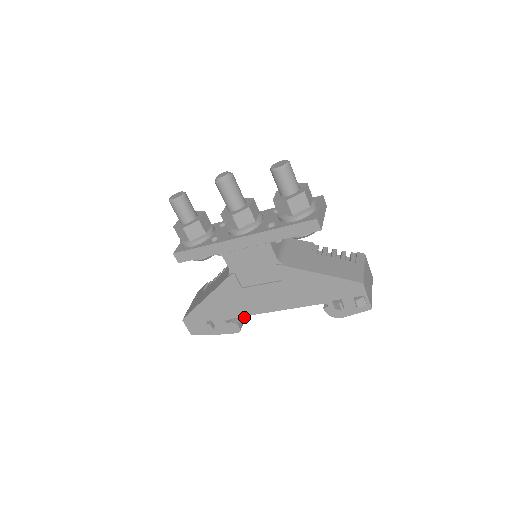
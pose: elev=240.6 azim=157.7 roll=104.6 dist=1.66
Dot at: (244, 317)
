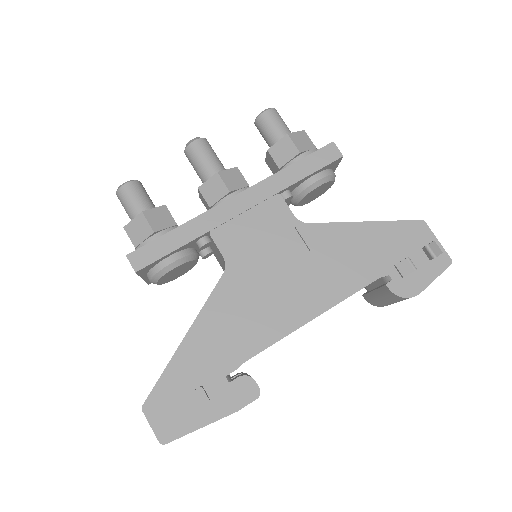
Dot at: occluded
